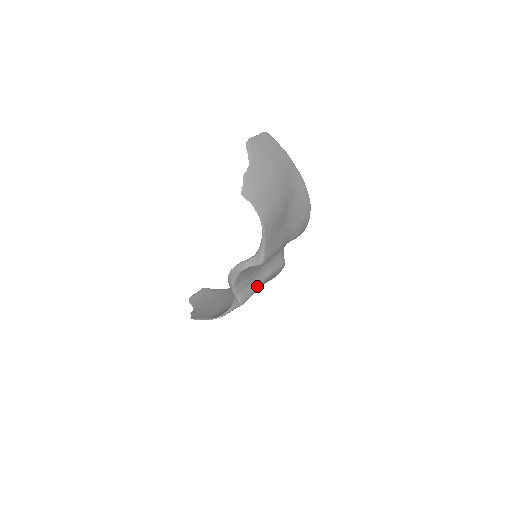
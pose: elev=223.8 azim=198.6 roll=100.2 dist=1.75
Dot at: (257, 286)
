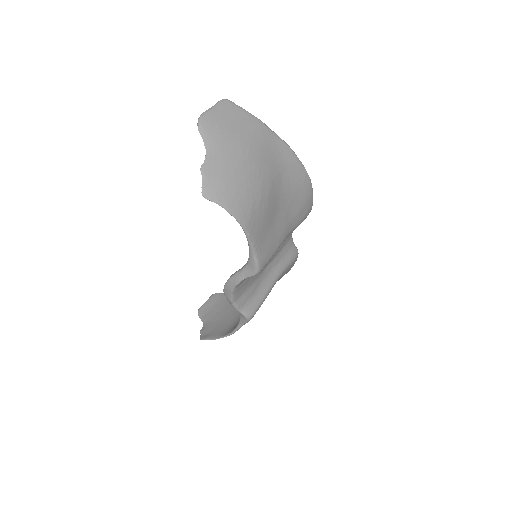
Dot at: (266, 291)
